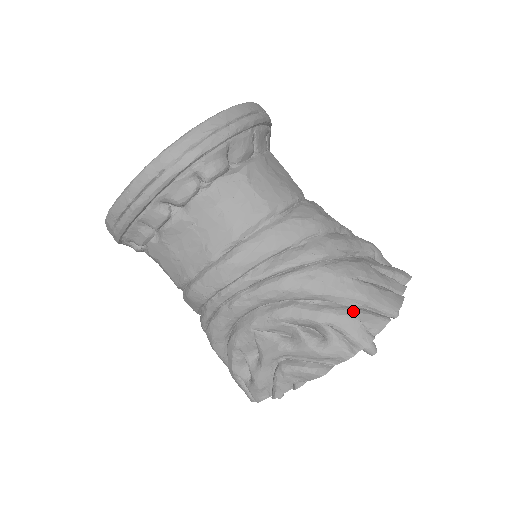
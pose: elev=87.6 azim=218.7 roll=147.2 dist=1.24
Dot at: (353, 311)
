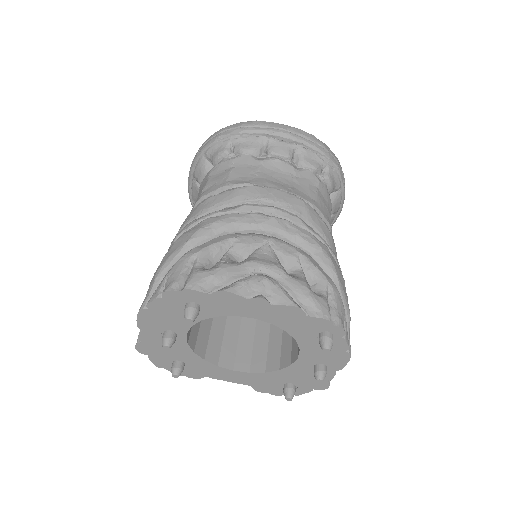
Dot at: occluded
